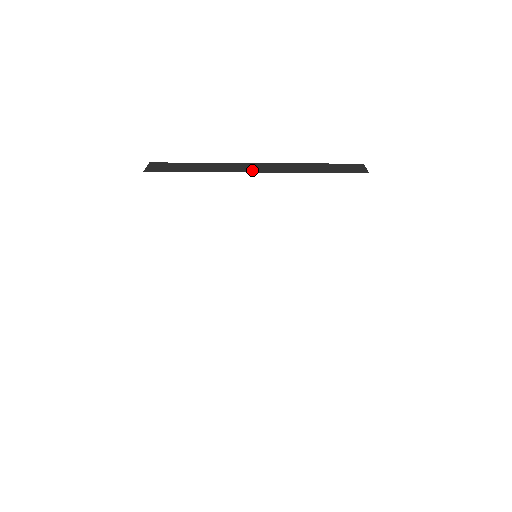
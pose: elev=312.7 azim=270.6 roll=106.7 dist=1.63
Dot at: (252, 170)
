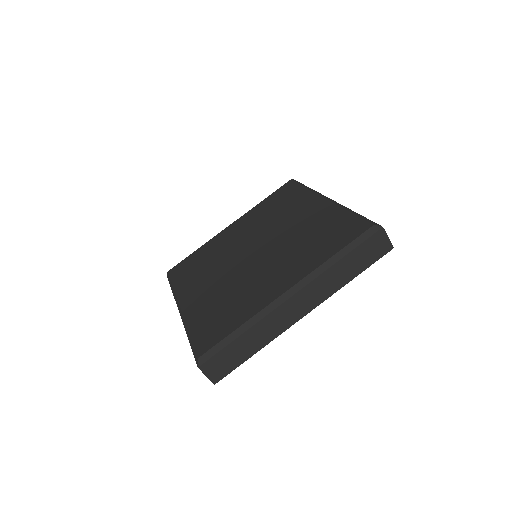
Dot at: (299, 315)
